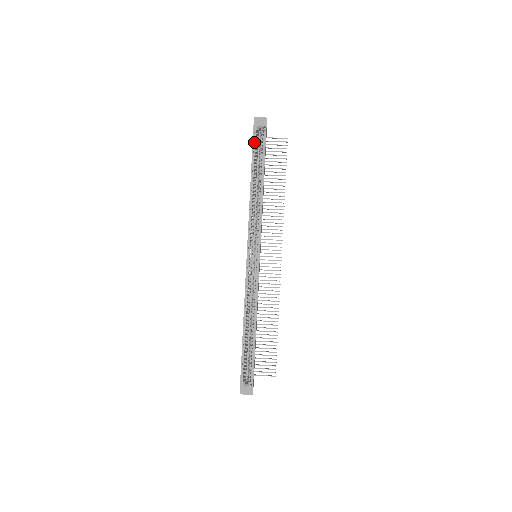
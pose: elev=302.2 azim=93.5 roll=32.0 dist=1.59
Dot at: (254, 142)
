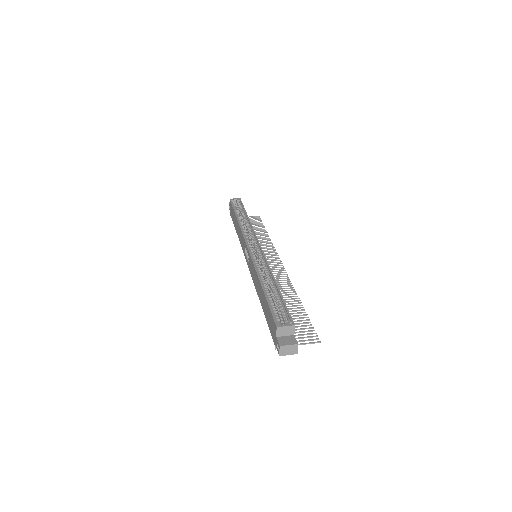
Dot at: (233, 205)
